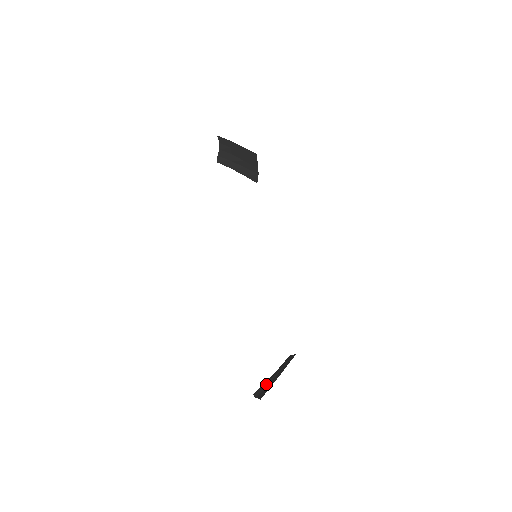
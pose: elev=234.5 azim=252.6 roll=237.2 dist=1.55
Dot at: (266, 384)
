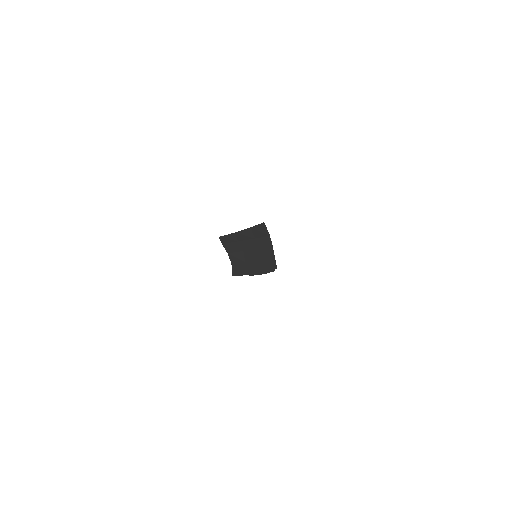
Dot at: occluded
